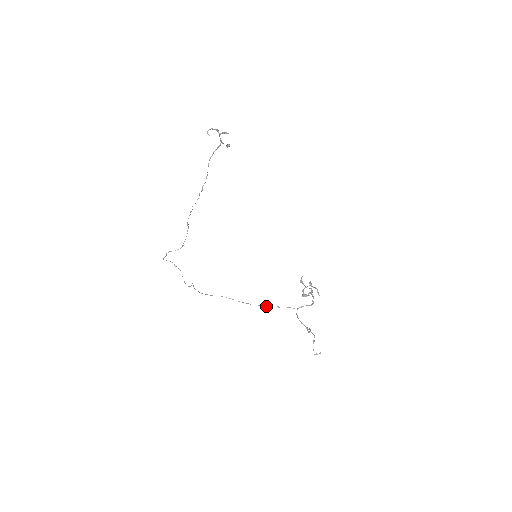
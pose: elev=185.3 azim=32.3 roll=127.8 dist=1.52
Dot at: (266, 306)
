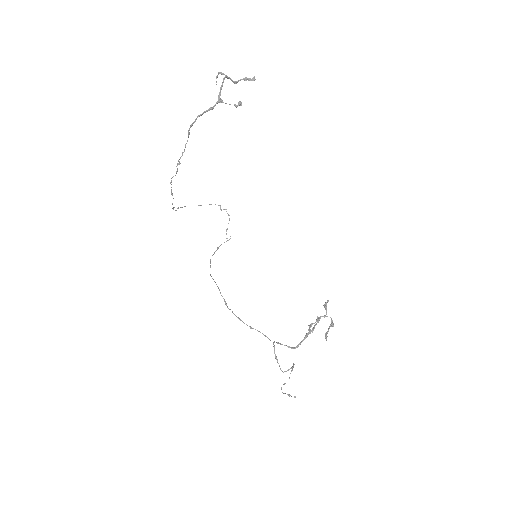
Dot at: (239, 319)
